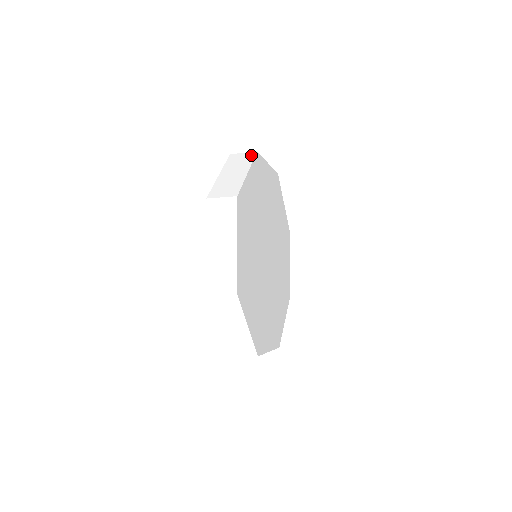
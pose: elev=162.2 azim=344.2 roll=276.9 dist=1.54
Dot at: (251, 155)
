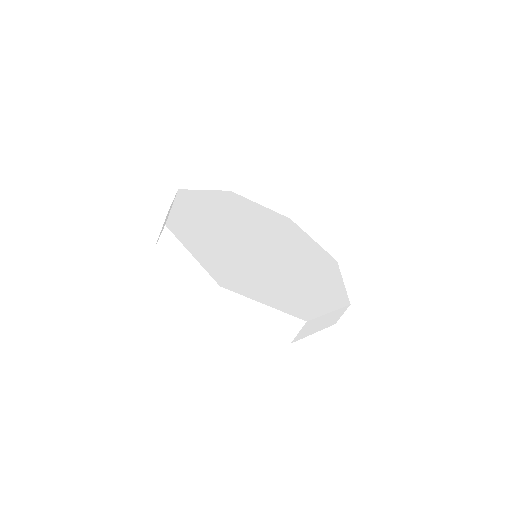
Dot at: occluded
